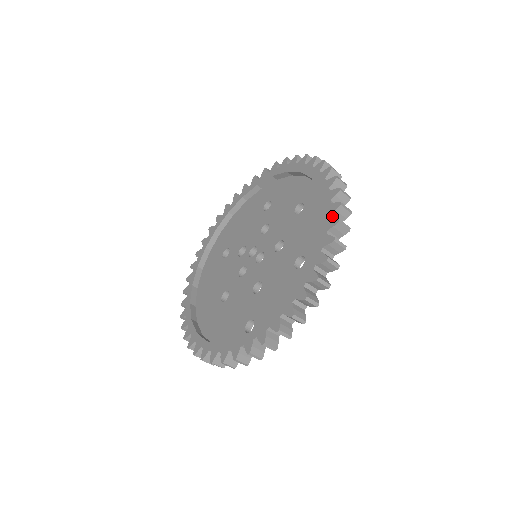
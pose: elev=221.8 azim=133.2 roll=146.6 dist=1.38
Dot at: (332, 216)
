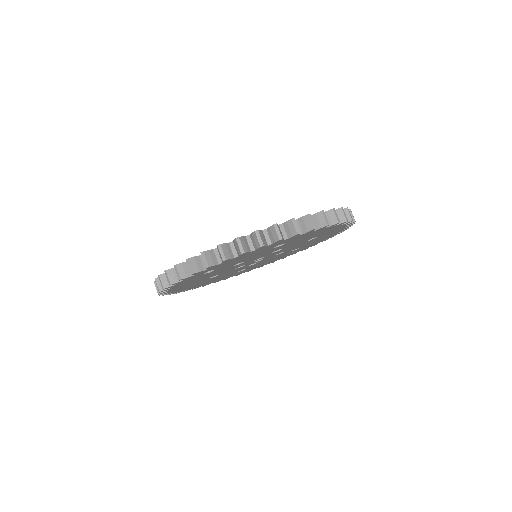
Dot at: occluded
